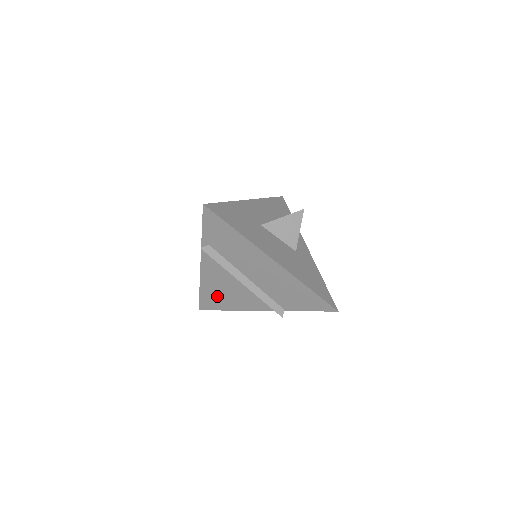
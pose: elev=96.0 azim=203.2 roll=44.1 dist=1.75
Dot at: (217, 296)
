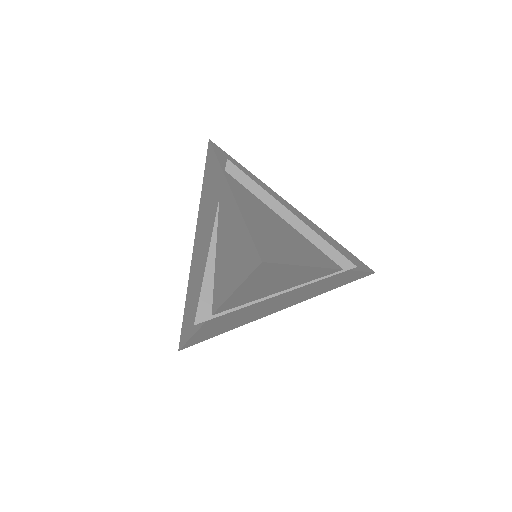
Dot at: (272, 236)
